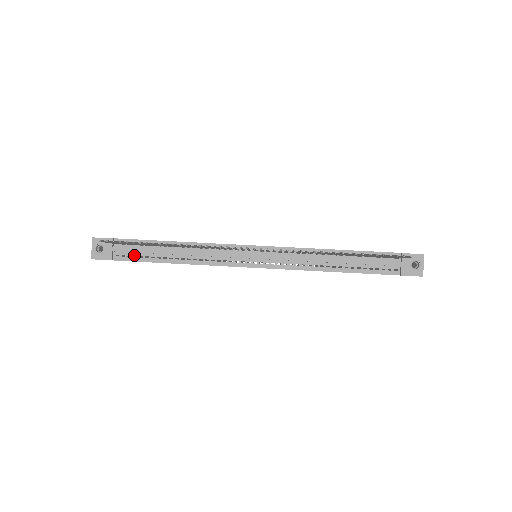
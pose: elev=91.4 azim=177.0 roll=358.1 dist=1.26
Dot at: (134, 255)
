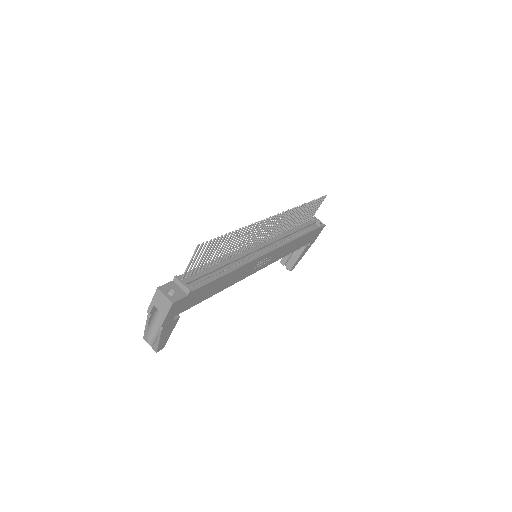
Dot at: (201, 281)
